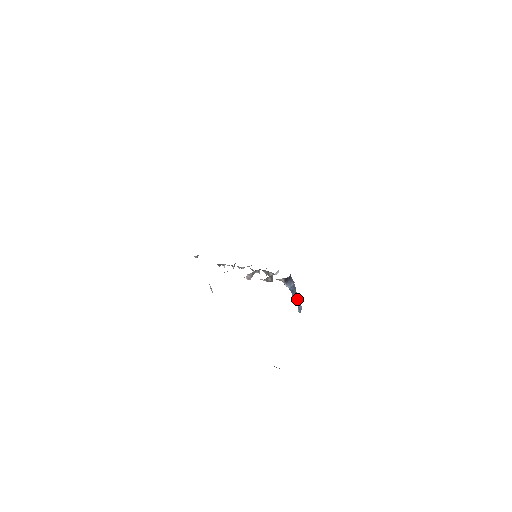
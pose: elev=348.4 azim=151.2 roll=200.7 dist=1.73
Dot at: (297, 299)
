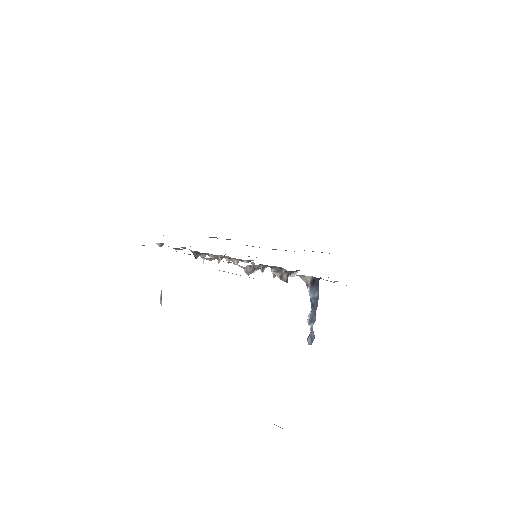
Dot at: (314, 321)
